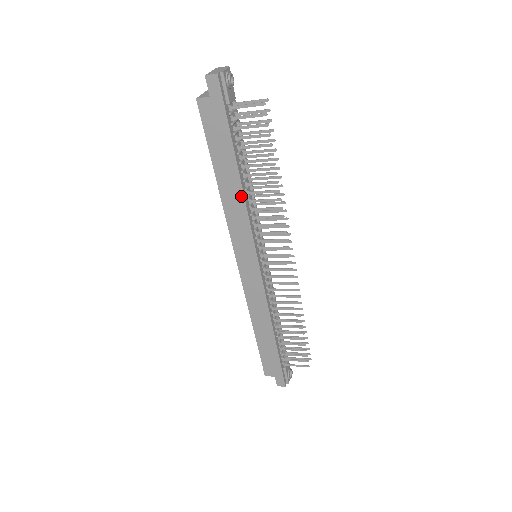
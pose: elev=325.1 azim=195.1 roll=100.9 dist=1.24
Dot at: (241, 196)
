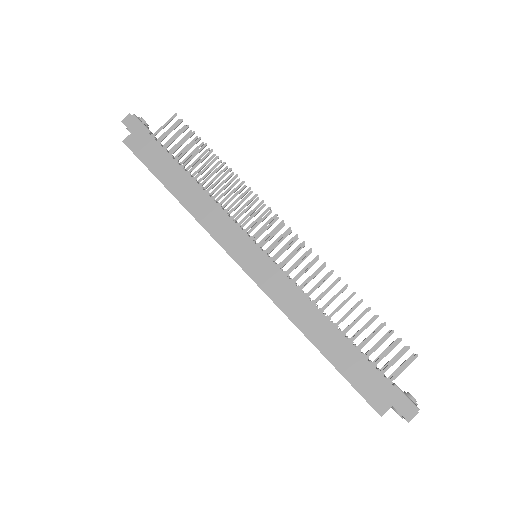
Dot at: (200, 191)
